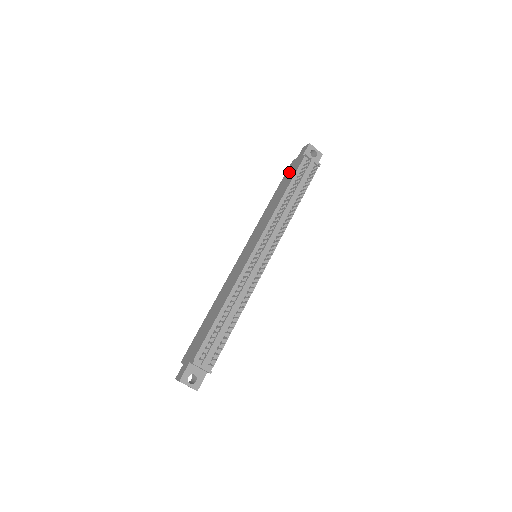
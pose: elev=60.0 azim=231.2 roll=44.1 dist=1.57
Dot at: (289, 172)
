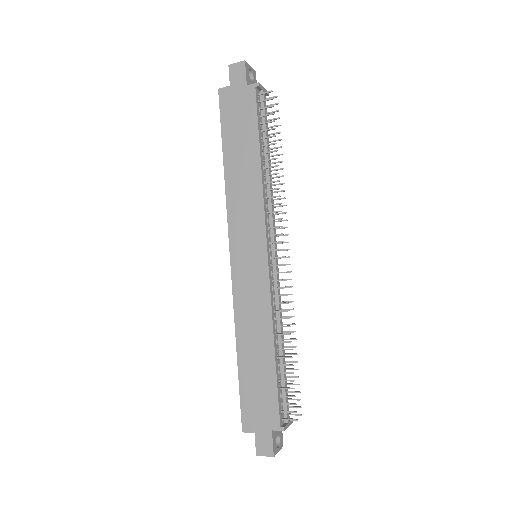
Dot at: (233, 114)
